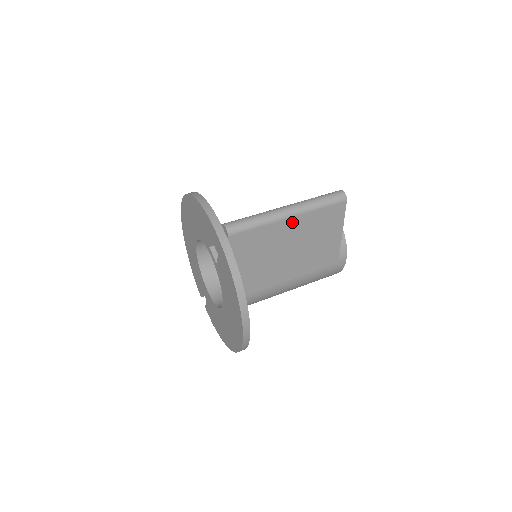
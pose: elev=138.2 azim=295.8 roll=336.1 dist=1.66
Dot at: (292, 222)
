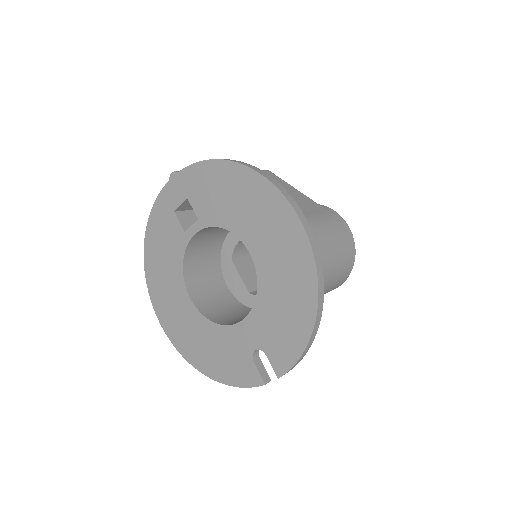
Dot at: occluded
